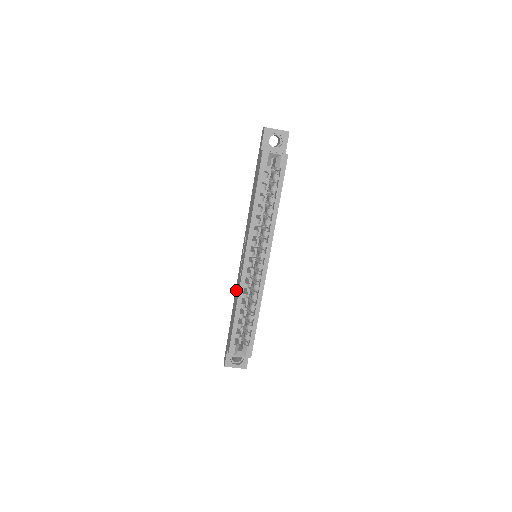
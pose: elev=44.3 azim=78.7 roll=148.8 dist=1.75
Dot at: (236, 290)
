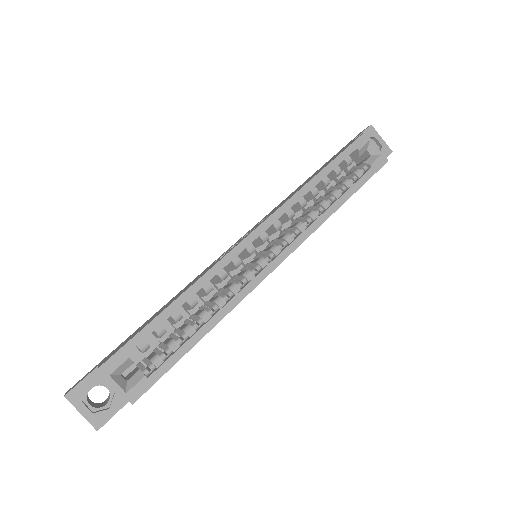
Dot at: (190, 283)
